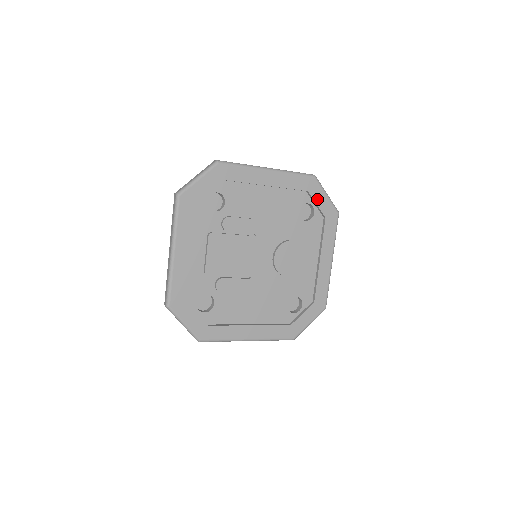
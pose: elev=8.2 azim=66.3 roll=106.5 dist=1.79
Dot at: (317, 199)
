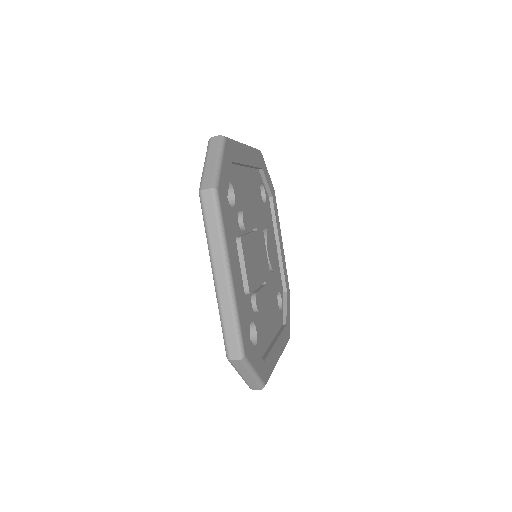
Dot at: (266, 177)
